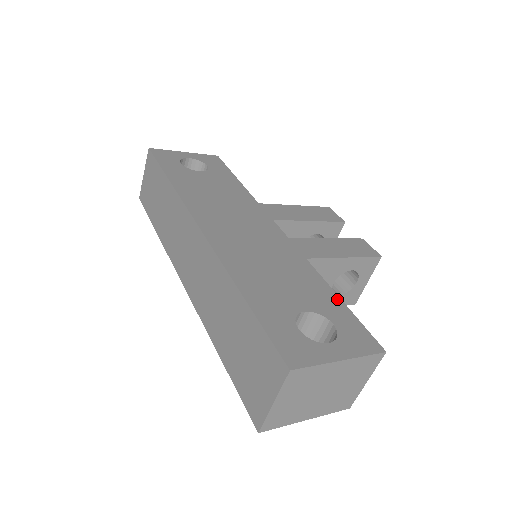
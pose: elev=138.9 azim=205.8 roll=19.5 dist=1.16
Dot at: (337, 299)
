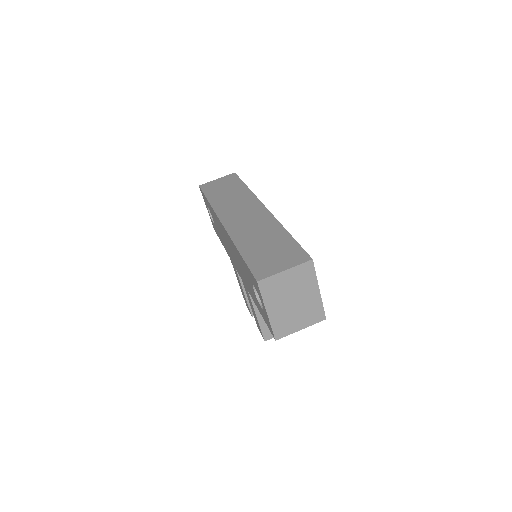
Dot at: occluded
